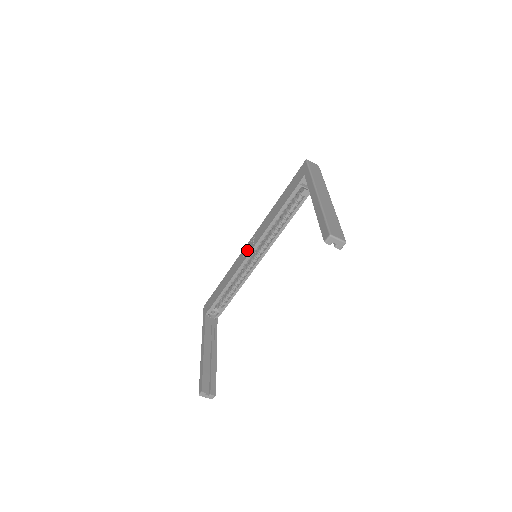
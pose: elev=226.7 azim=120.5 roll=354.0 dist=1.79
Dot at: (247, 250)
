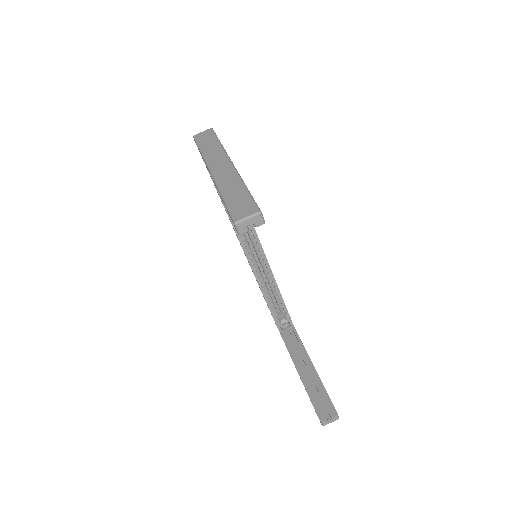
Dot at: occluded
